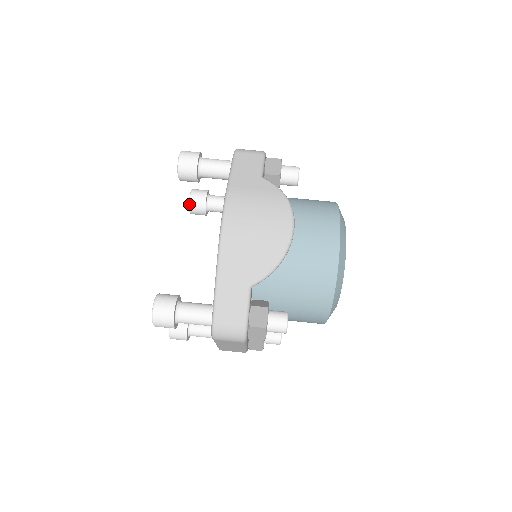
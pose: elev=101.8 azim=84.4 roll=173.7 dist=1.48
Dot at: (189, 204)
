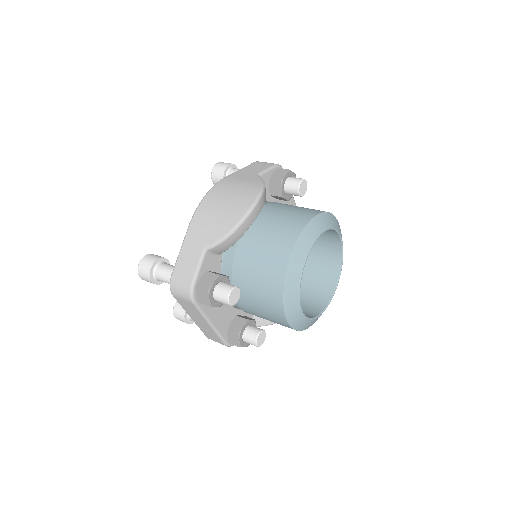
Dot at: occluded
